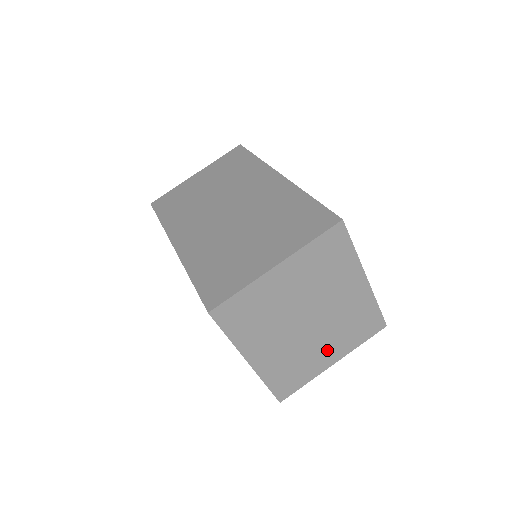
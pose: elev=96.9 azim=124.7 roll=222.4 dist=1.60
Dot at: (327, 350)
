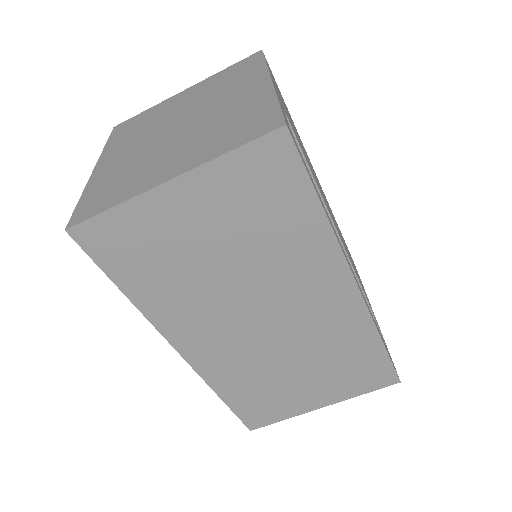
Dot at: occluded
